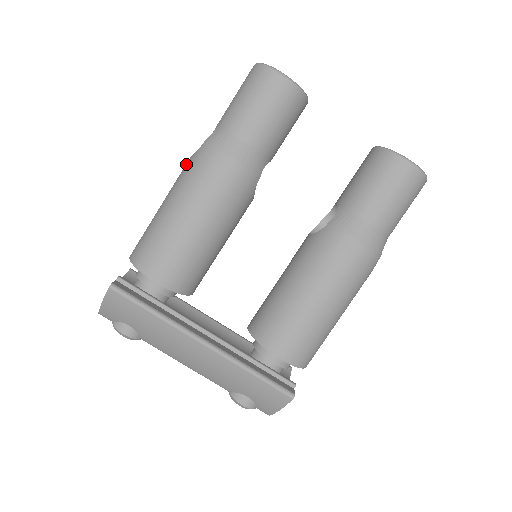
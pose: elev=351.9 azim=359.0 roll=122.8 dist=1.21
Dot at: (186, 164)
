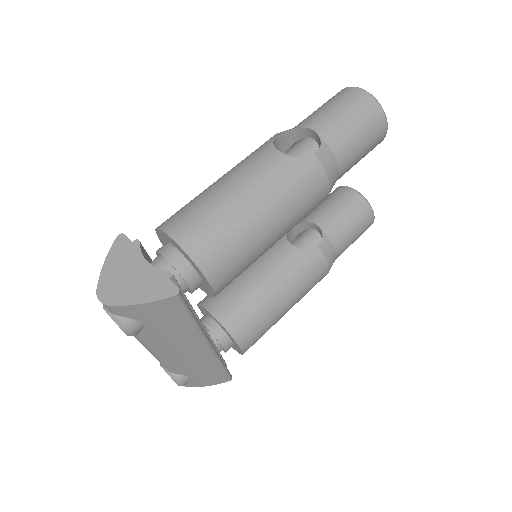
Dot at: (282, 164)
